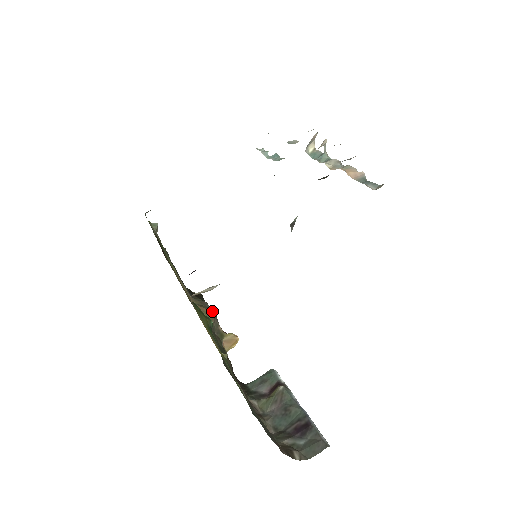
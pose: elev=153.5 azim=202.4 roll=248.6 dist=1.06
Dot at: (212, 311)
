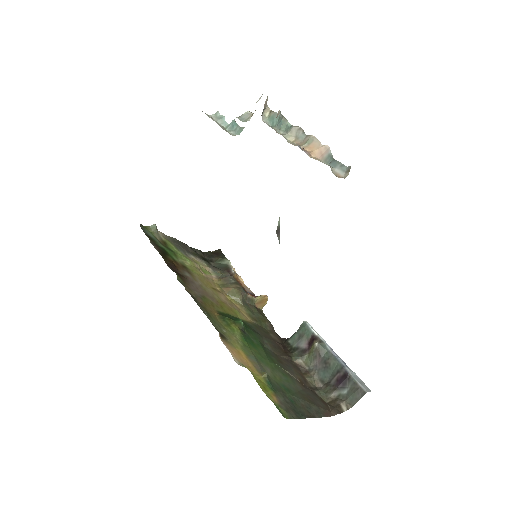
Dot at: (236, 284)
